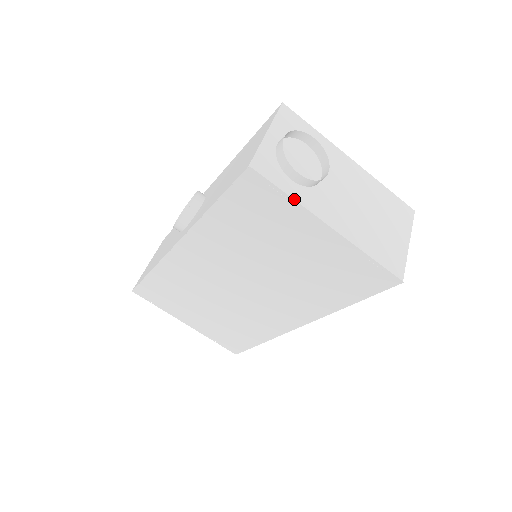
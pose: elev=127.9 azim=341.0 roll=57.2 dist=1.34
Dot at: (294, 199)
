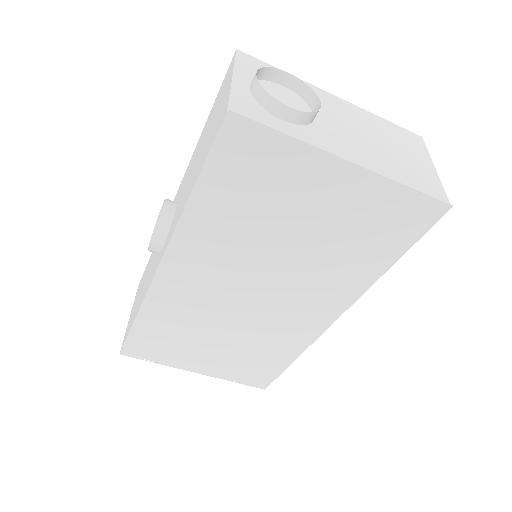
Dot at: (295, 139)
